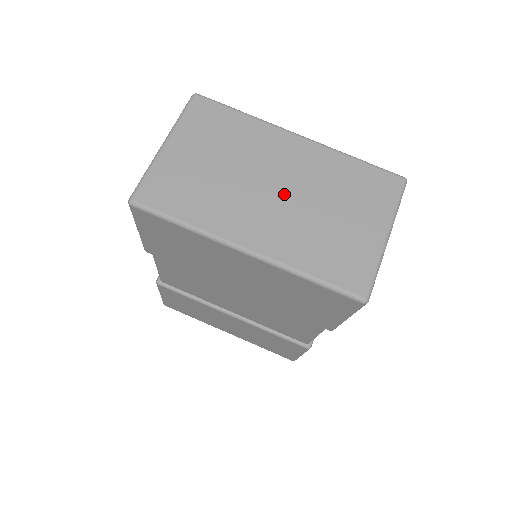
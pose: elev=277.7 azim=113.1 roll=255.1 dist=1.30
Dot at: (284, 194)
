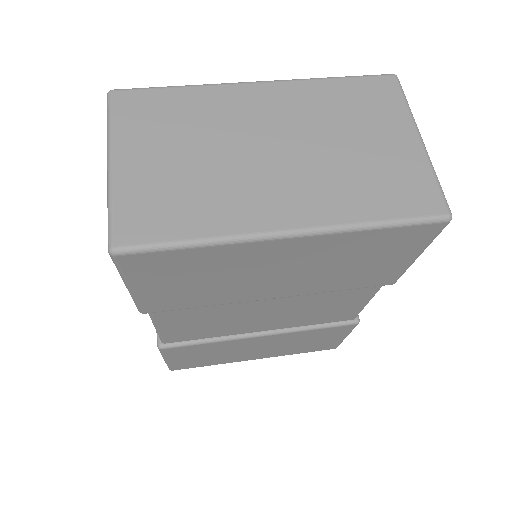
Dot at: (287, 150)
